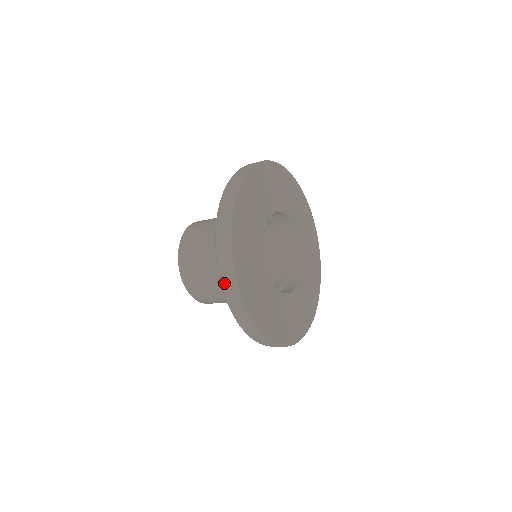
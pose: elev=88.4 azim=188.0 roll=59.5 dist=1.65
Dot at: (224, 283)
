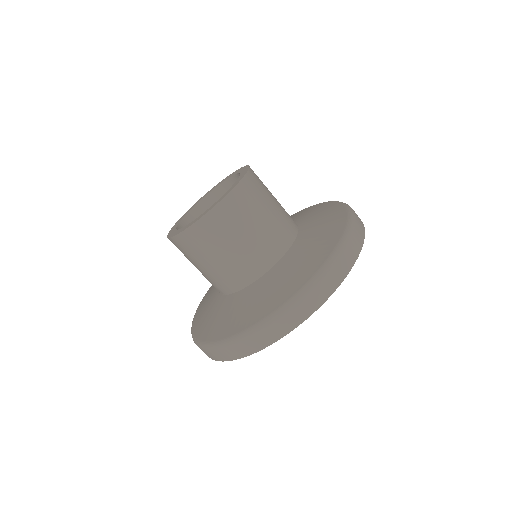
Dot at: (234, 346)
